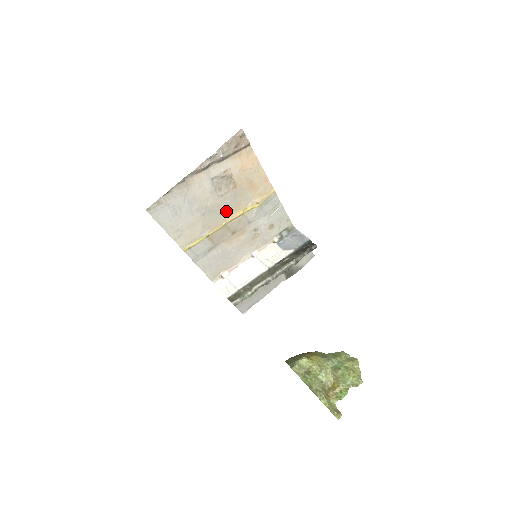
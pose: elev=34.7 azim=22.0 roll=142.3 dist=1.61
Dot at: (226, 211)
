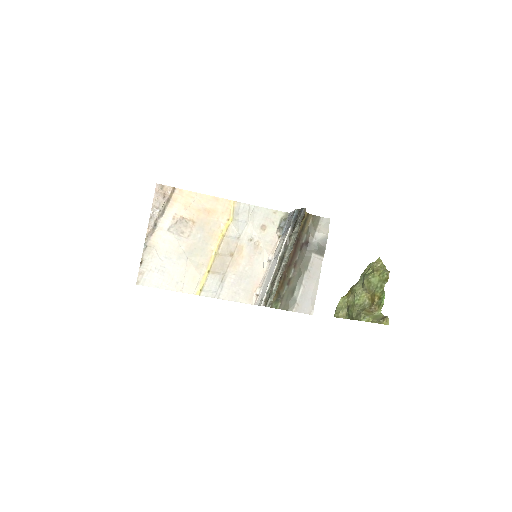
Dot at: (206, 244)
